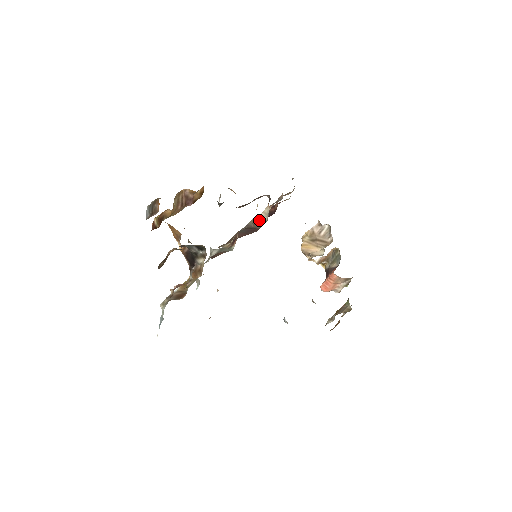
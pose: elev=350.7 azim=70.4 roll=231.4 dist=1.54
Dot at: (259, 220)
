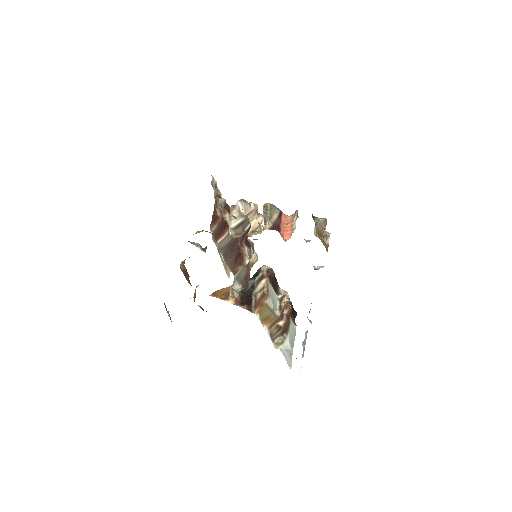
Dot at: (238, 227)
